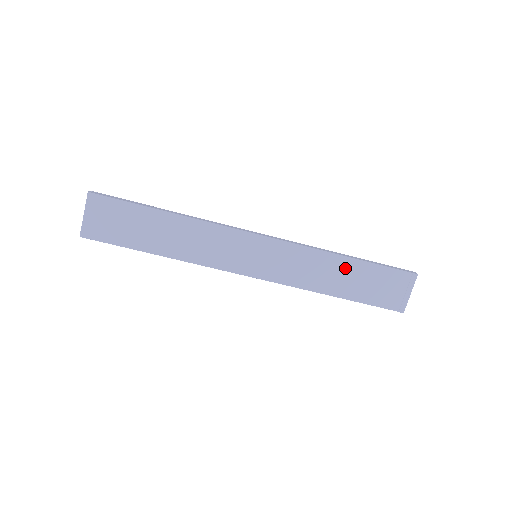
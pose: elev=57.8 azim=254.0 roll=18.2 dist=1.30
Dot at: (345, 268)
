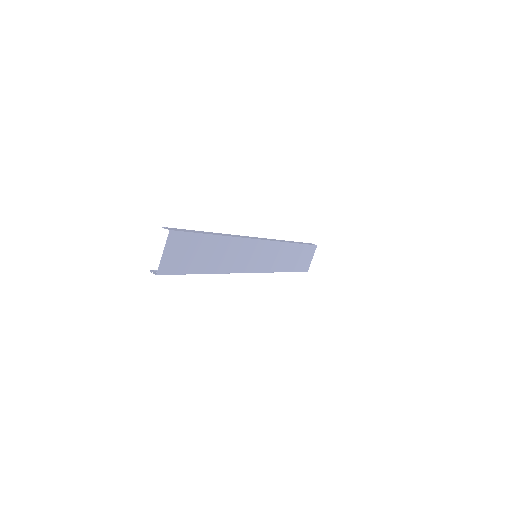
Dot at: (292, 251)
